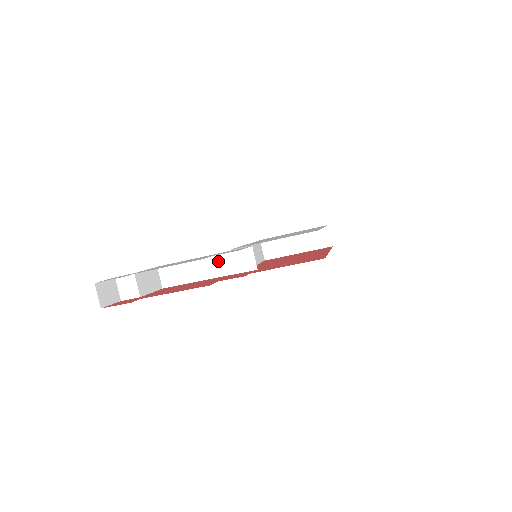
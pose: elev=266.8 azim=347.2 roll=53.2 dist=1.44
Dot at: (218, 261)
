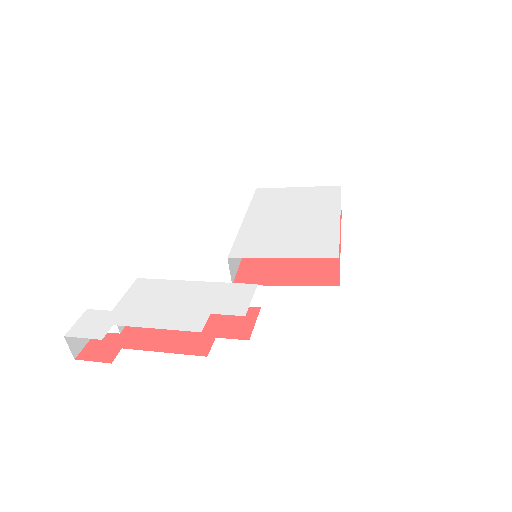
Dot at: occluded
